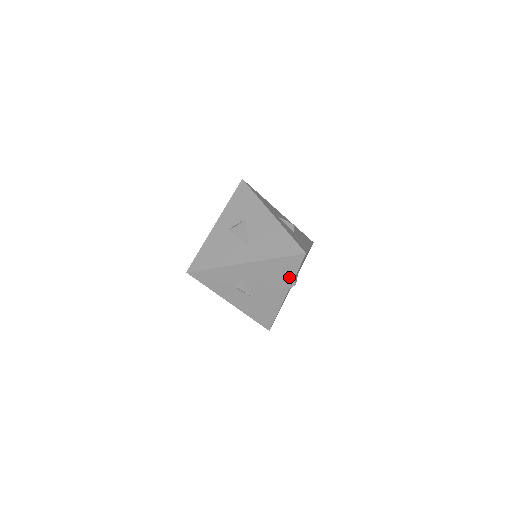
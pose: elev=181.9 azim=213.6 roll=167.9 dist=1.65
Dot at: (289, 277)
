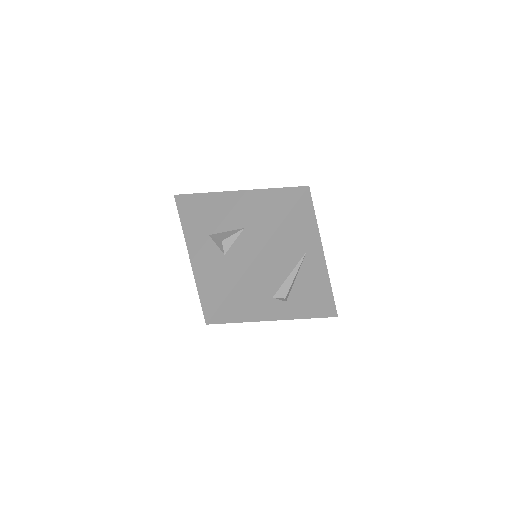
Dot at: occluded
